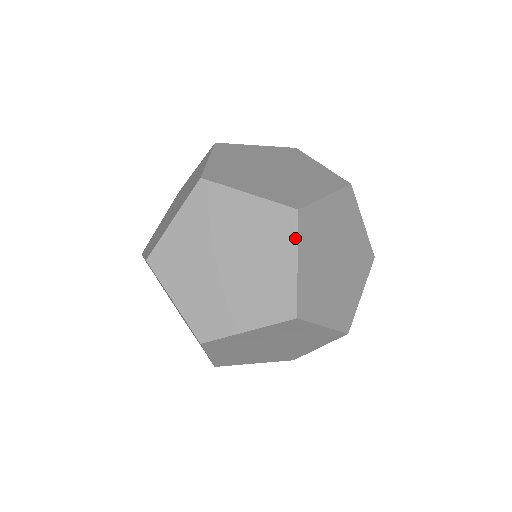
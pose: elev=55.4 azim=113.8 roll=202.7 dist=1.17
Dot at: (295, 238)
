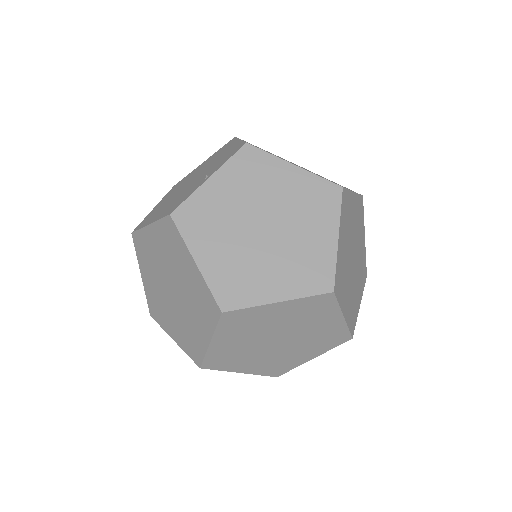
Dot at: (337, 307)
